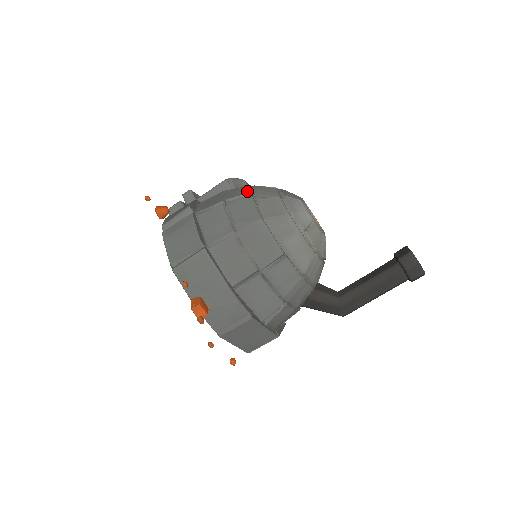
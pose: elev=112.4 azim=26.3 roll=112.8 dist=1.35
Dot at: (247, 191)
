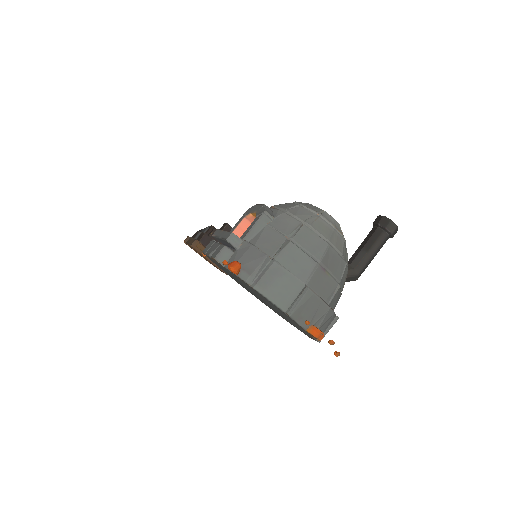
Dot at: (296, 221)
